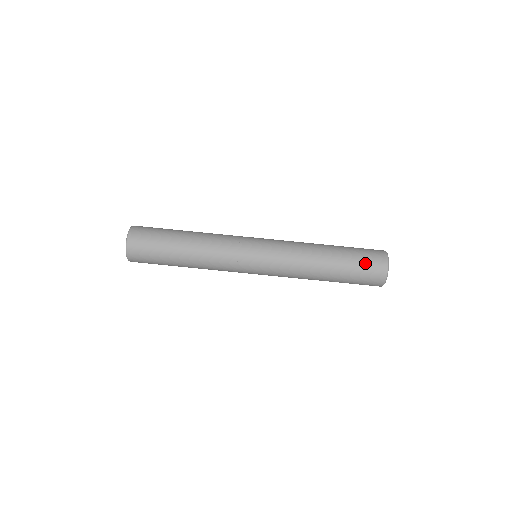
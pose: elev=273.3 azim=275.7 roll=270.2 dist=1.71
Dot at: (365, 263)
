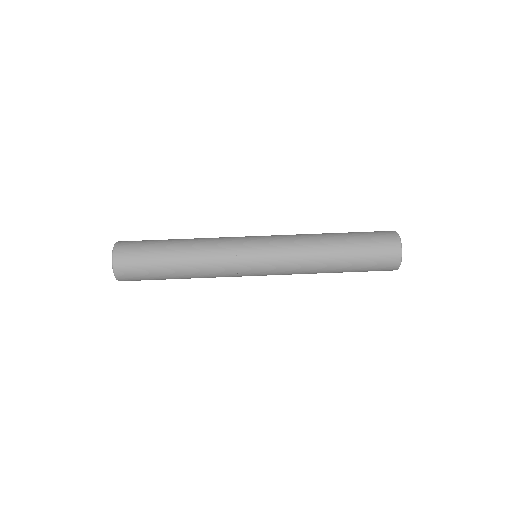
Dot at: (372, 233)
